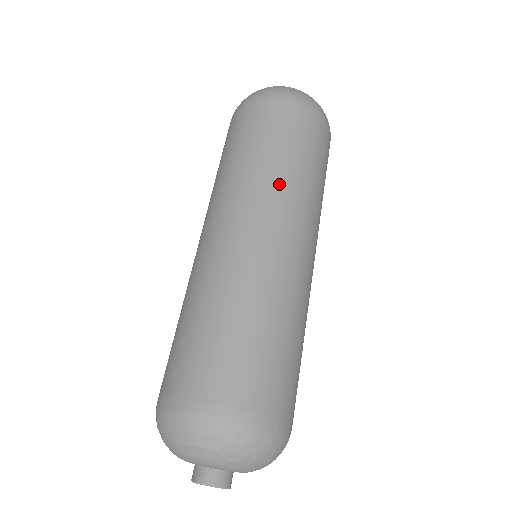
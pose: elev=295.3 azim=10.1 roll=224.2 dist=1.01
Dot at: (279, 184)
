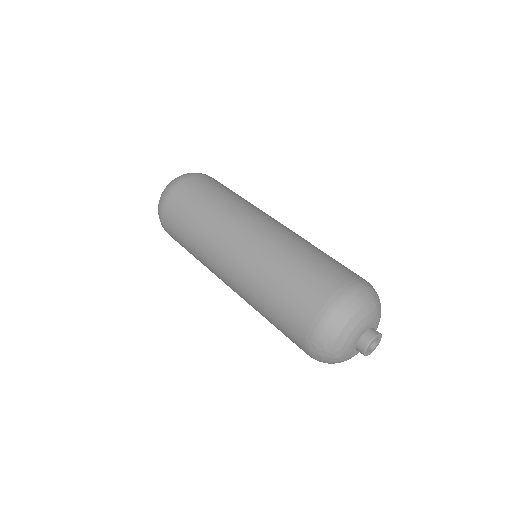
Dot at: (250, 204)
